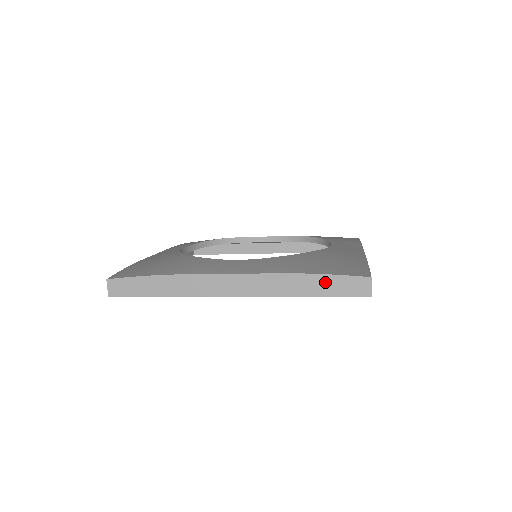
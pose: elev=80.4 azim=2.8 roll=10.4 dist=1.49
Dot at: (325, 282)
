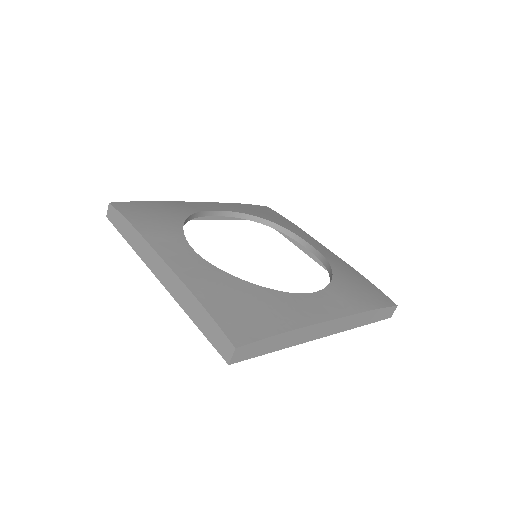
Dot at: (207, 321)
